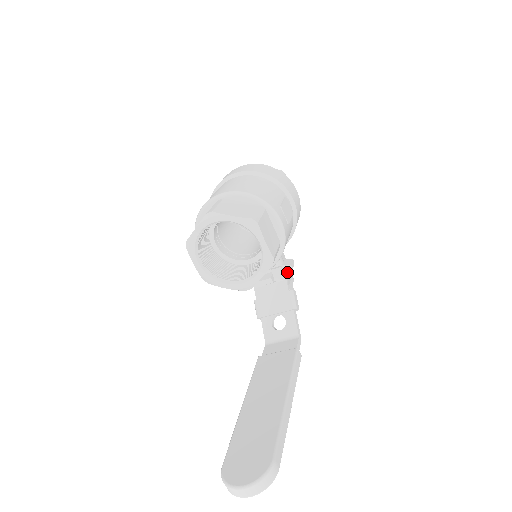
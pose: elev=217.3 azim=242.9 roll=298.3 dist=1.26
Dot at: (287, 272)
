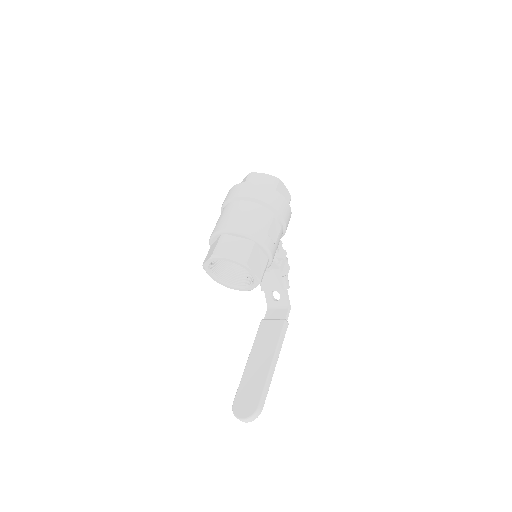
Dot at: occluded
